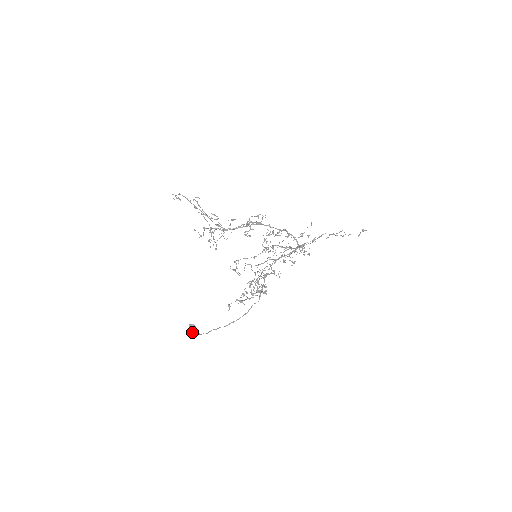
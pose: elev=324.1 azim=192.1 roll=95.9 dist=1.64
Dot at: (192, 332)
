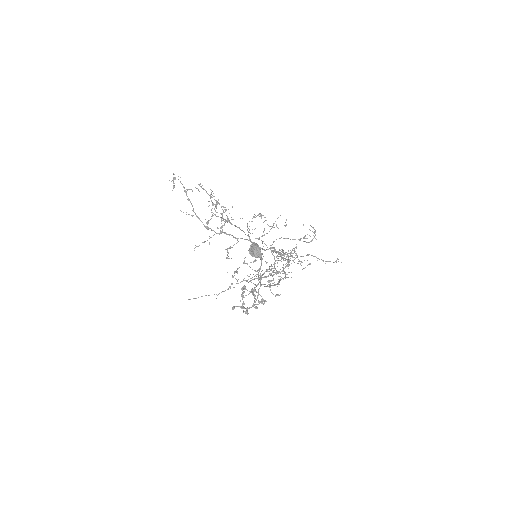
Dot at: (257, 252)
